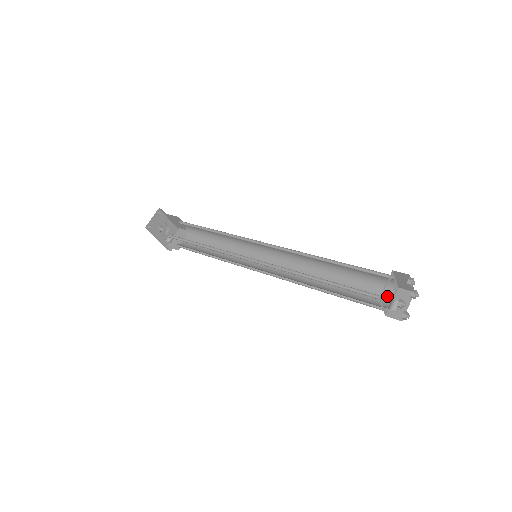
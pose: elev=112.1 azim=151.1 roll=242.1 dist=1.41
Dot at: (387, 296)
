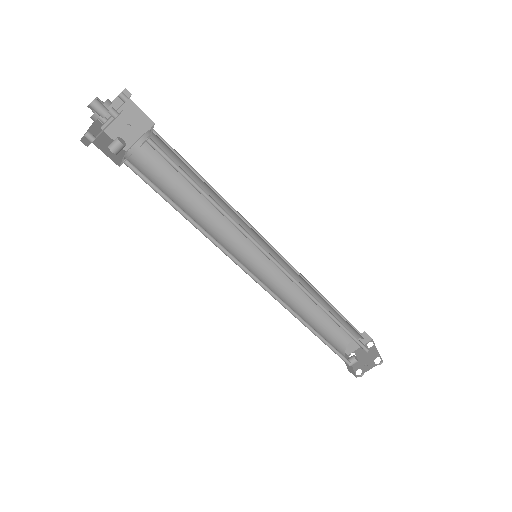
Dot at: occluded
